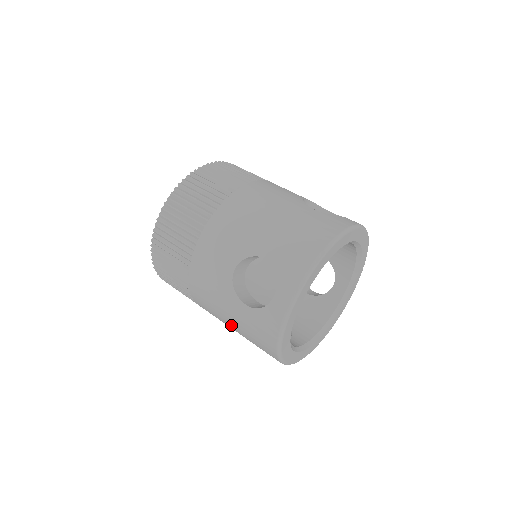
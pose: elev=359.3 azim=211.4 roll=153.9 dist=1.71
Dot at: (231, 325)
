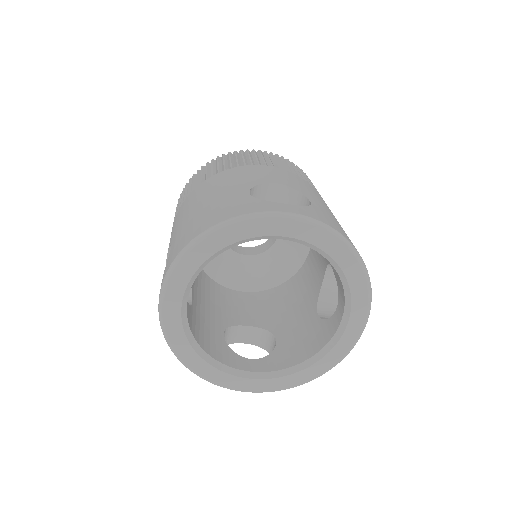
Dot at: occluded
